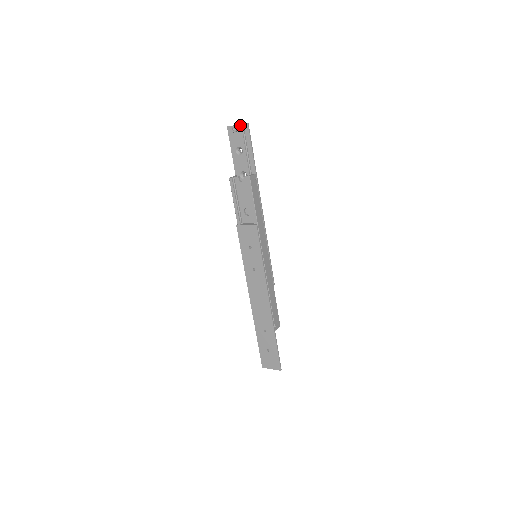
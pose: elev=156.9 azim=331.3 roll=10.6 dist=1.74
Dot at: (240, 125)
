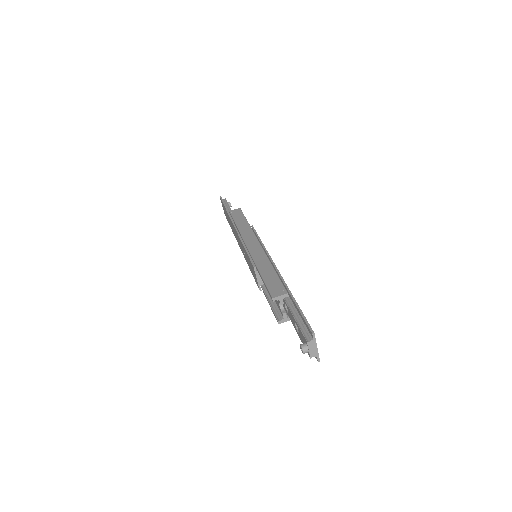
Dot at: (310, 357)
